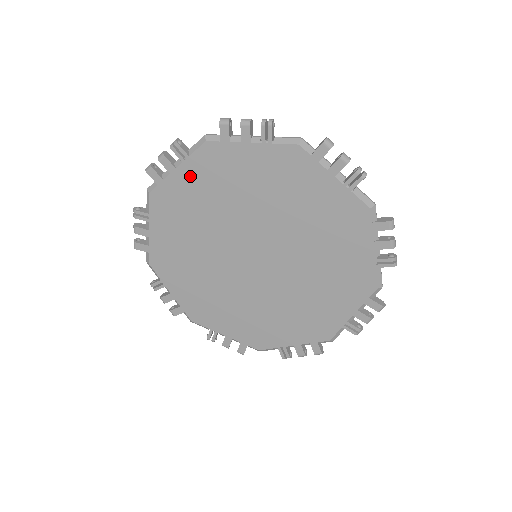
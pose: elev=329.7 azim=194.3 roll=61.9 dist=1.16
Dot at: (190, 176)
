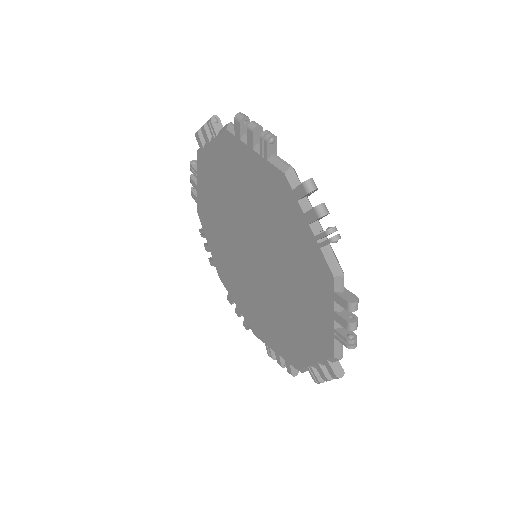
Dot at: (257, 168)
